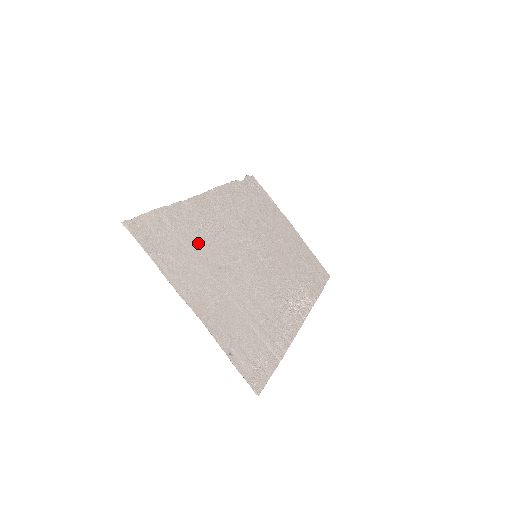
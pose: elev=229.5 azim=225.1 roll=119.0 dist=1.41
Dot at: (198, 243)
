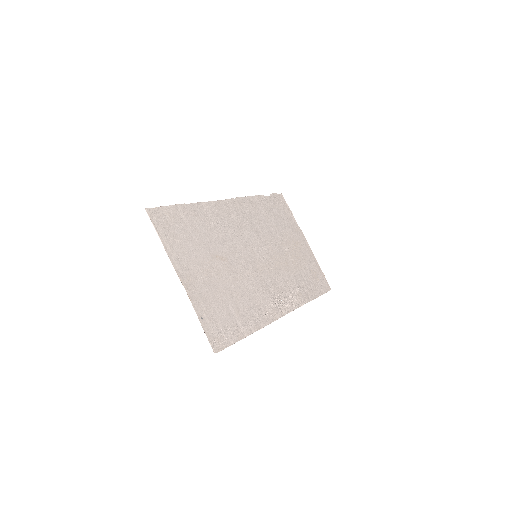
Dot at: (204, 235)
